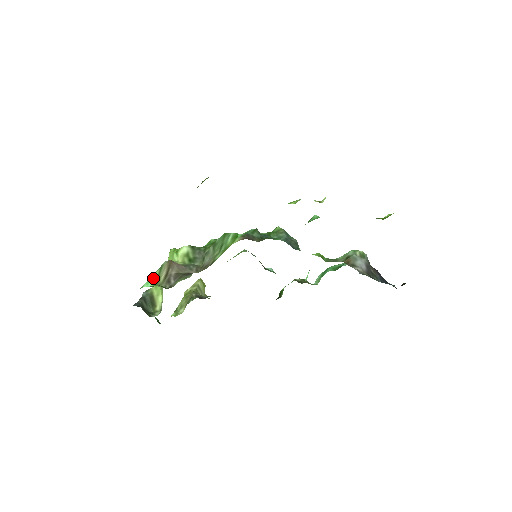
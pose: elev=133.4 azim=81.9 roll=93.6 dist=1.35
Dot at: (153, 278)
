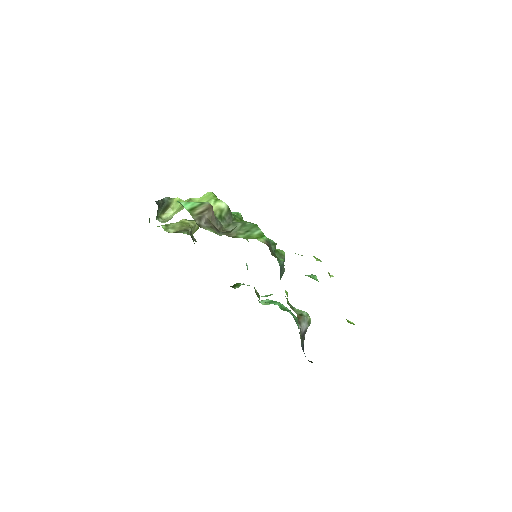
Dot at: (192, 205)
